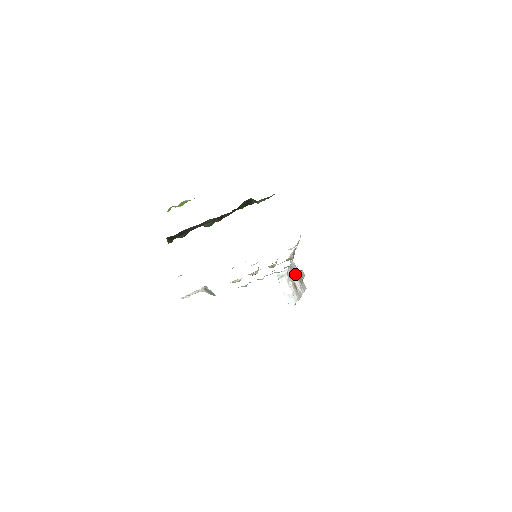
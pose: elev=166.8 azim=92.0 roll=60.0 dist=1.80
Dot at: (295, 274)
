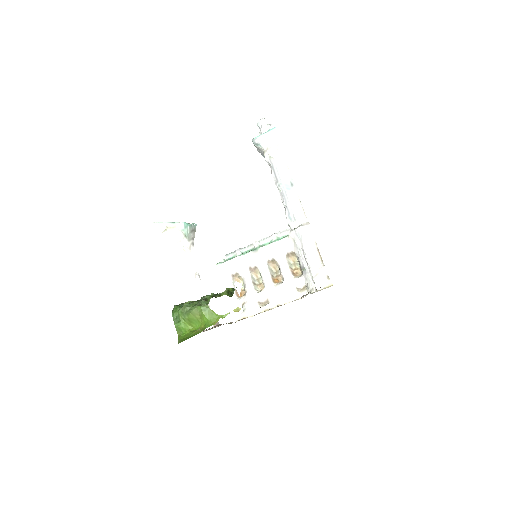
Dot at: occluded
